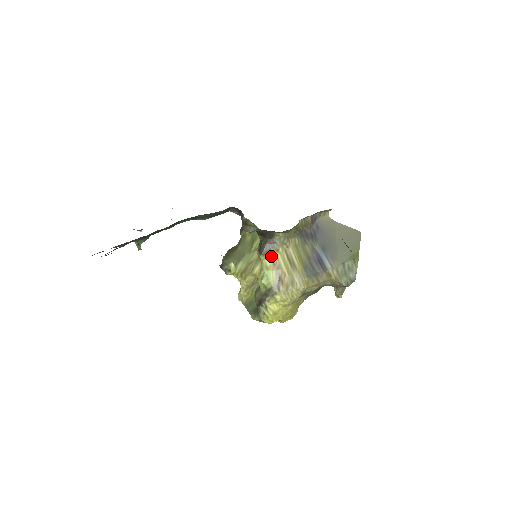
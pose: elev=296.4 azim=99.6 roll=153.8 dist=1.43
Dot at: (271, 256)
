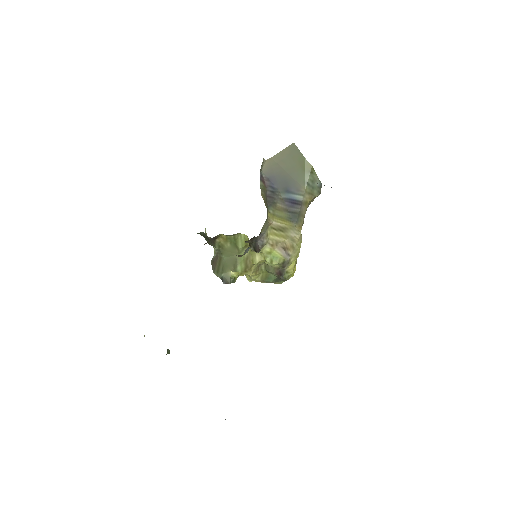
Dot at: (266, 244)
